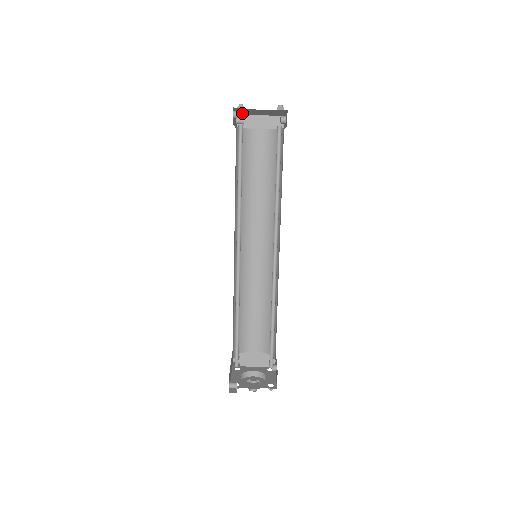
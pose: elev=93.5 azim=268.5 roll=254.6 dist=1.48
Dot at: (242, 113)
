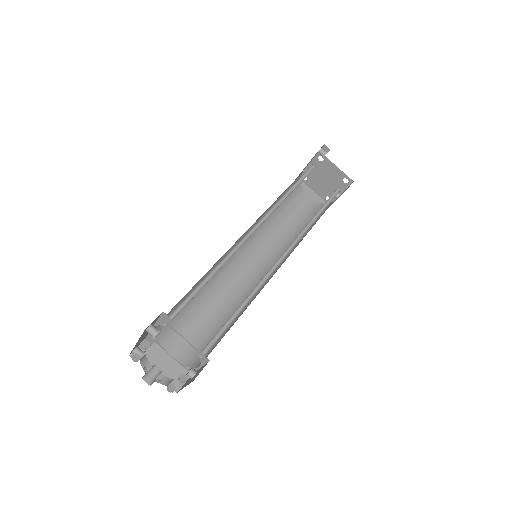
Dot at: (307, 175)
